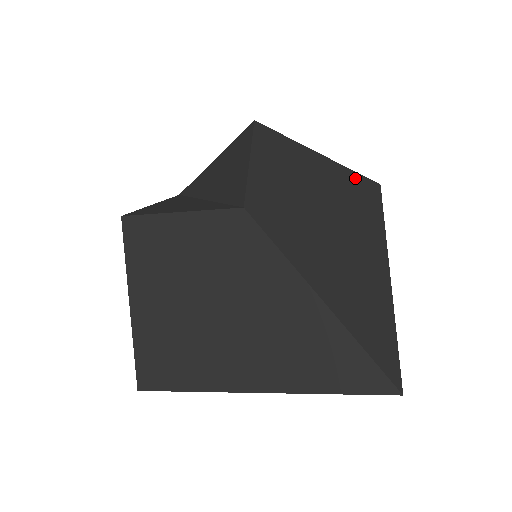
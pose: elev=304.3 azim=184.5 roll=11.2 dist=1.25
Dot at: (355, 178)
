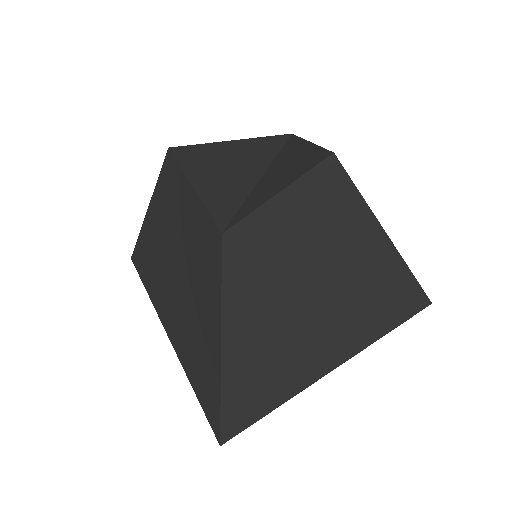
Dot at: (402, 278)
